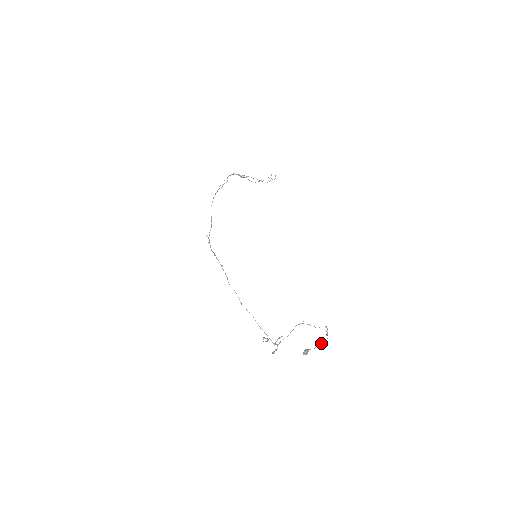
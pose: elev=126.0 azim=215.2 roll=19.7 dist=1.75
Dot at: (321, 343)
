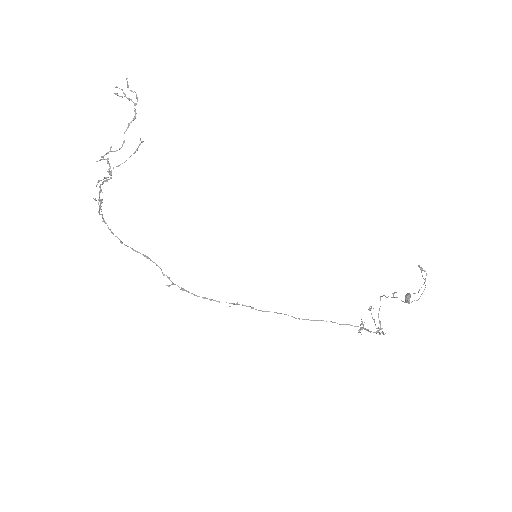
Dot at: occluded
